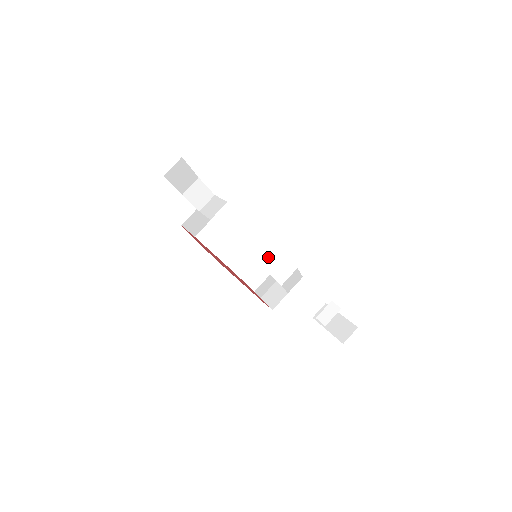
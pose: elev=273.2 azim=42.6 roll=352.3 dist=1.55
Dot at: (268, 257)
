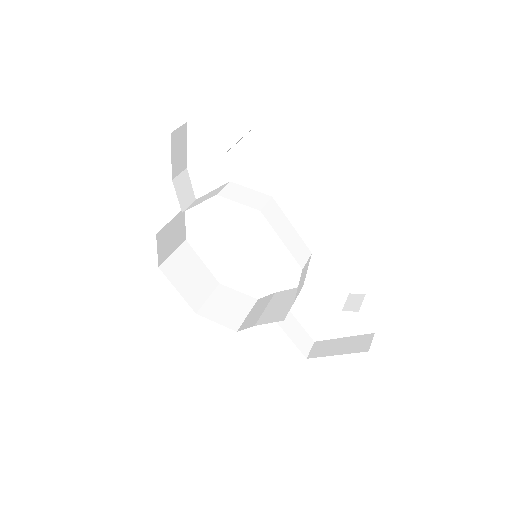
Dot at: (286, 233)
